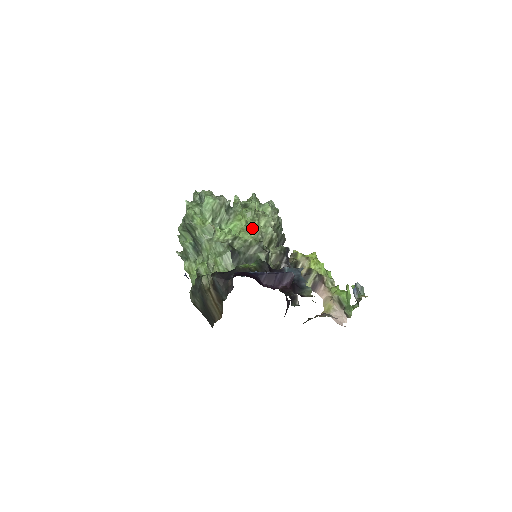
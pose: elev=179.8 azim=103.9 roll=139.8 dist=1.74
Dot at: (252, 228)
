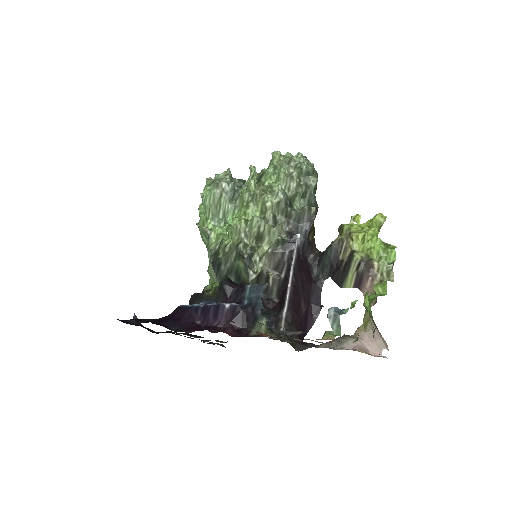
Dot at: (233, 225)
